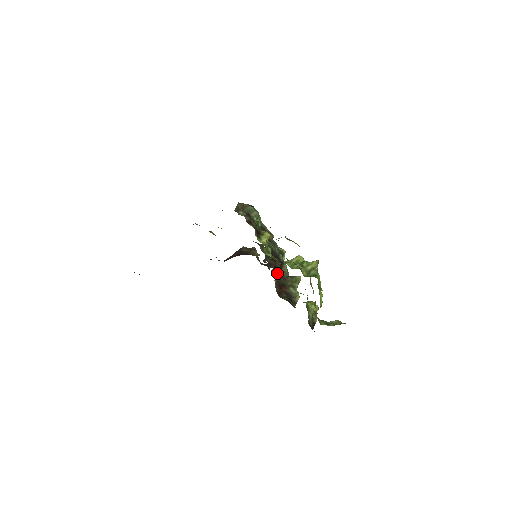
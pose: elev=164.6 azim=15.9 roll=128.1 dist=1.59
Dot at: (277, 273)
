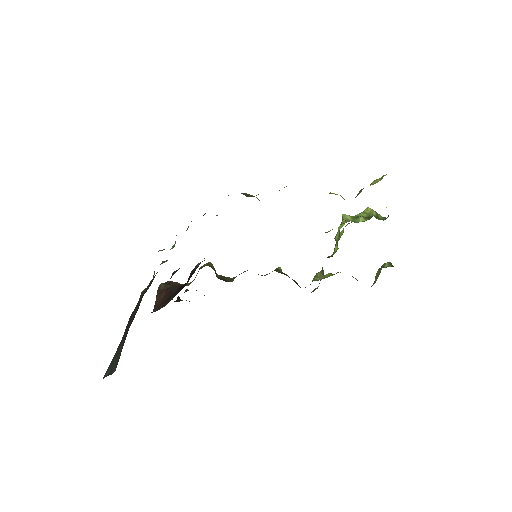
Dot at: occluded
